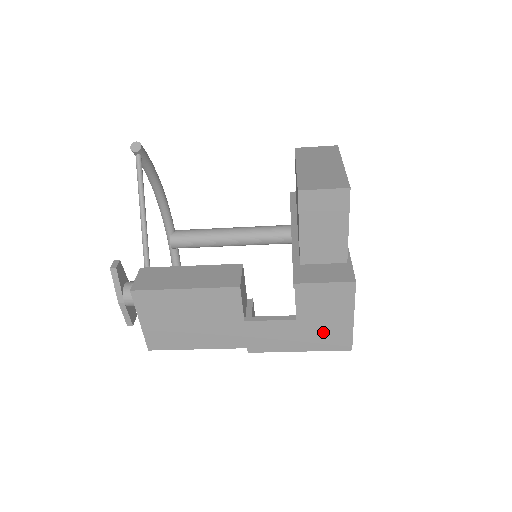
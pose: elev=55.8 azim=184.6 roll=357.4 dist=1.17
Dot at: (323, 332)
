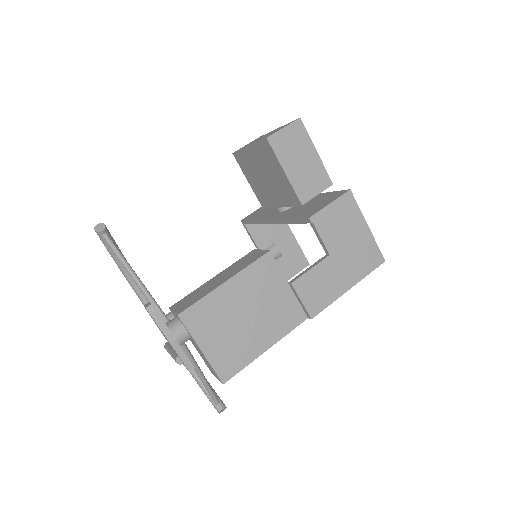
Dot at: (355, 255)
